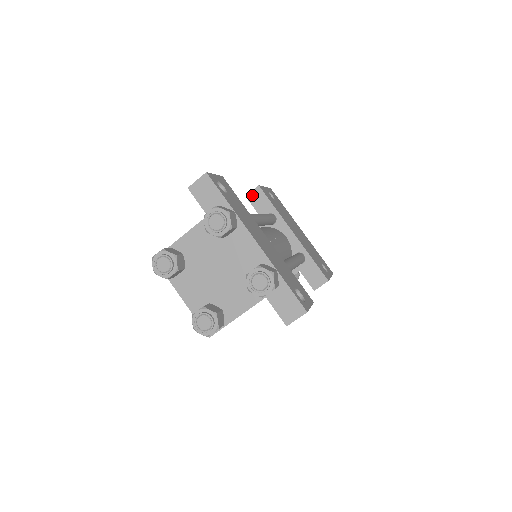
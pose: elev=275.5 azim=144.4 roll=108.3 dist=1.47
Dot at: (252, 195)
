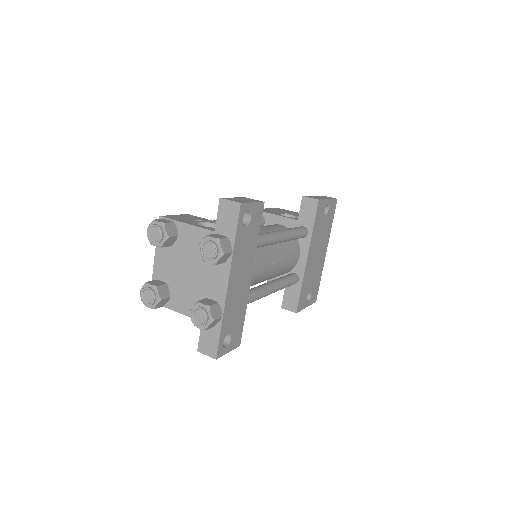
Dot at: (307, 201)
